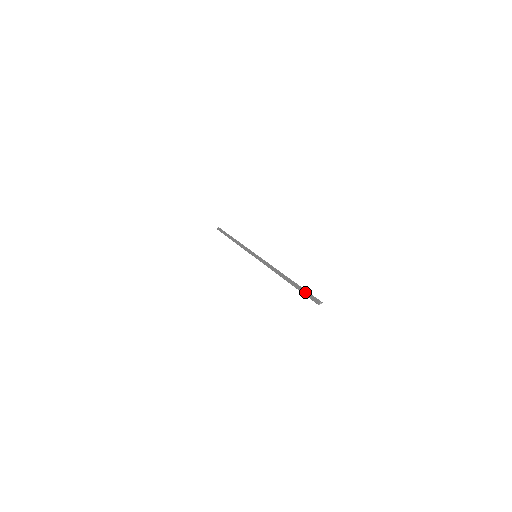
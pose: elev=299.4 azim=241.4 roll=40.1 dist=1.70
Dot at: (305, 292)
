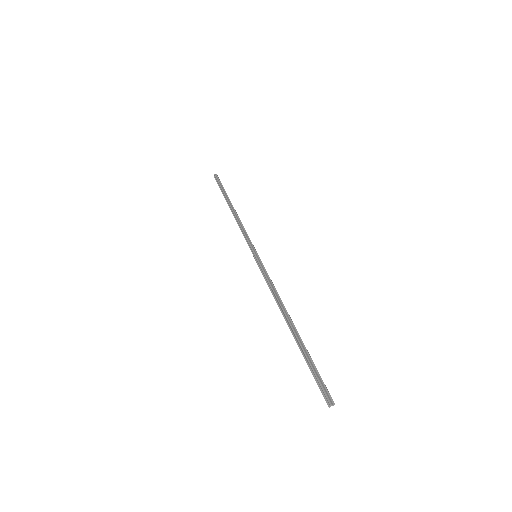
Dot at: (312, 371)
